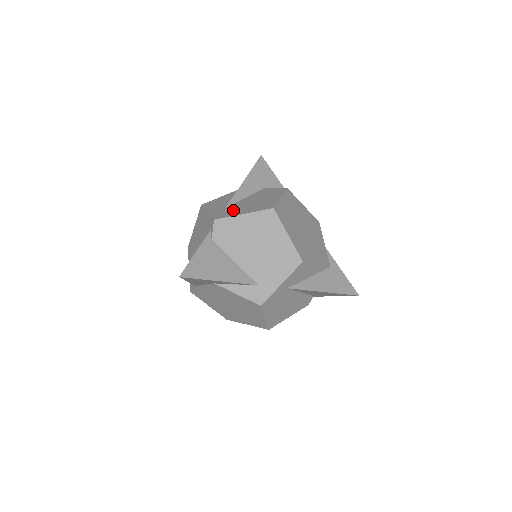
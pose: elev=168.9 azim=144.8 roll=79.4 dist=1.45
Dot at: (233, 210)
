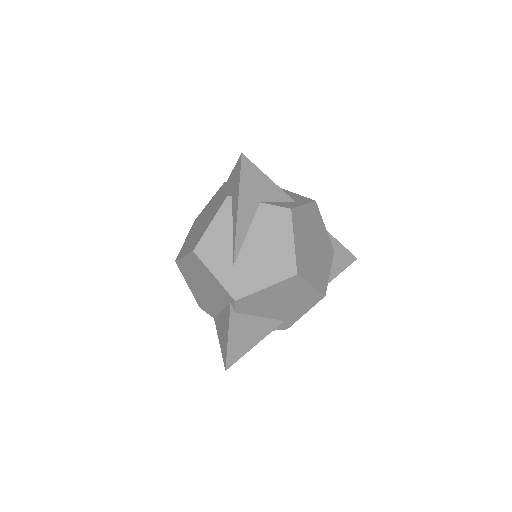
Dot at: (247, 276)
